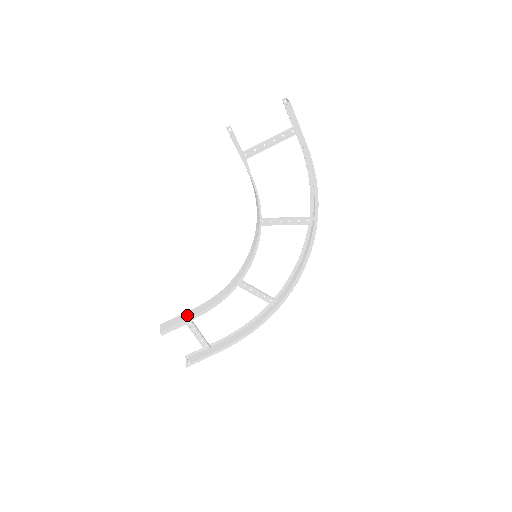
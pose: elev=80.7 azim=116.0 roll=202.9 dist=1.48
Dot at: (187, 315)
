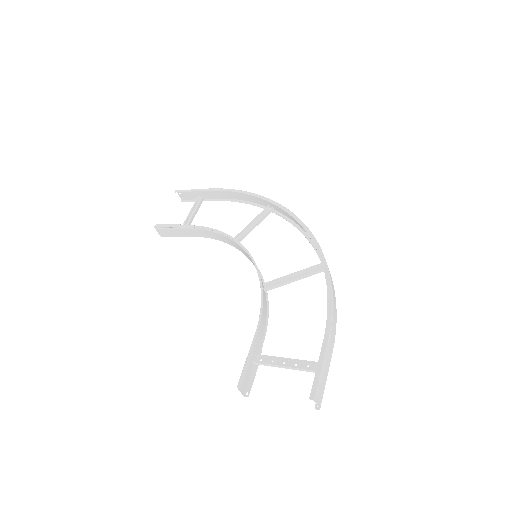
Dot at: (253, 352)
